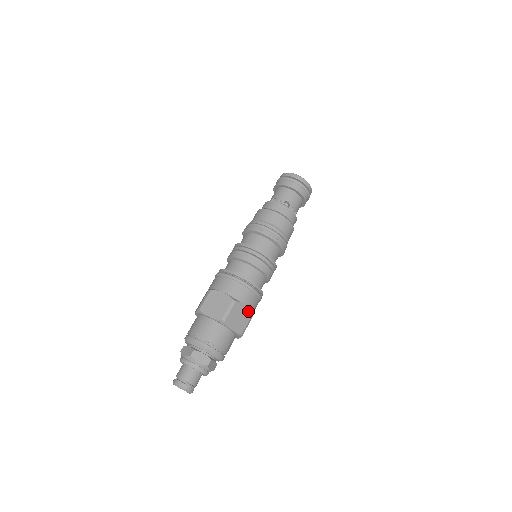
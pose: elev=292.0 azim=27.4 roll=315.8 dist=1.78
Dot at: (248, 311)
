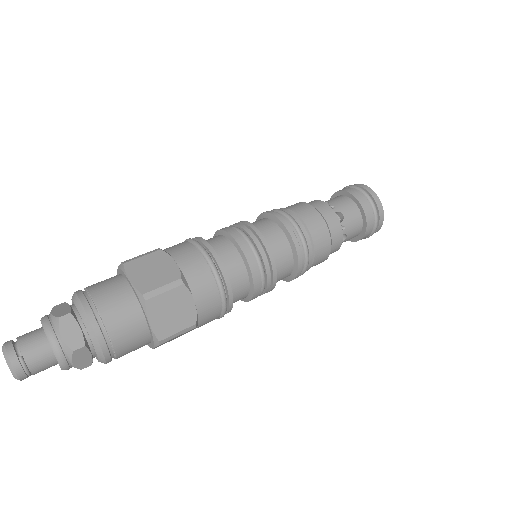
Dot at: (193, 313)
